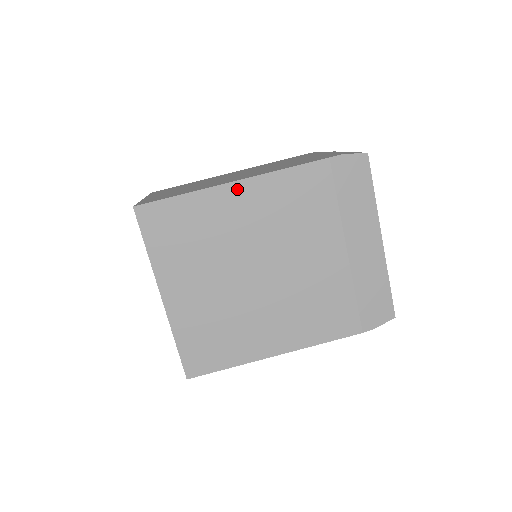
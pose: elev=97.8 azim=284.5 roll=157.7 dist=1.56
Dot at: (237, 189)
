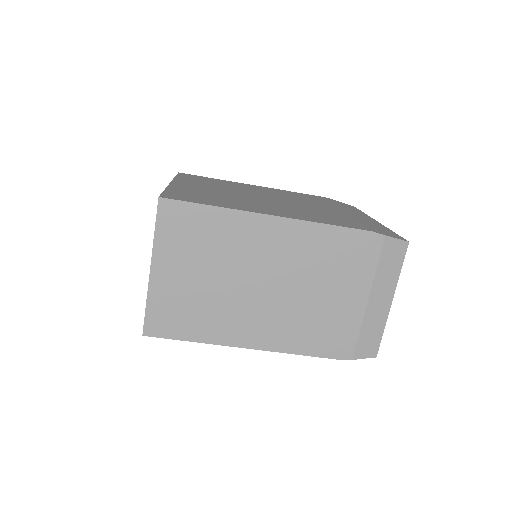
Dot at: occluded
